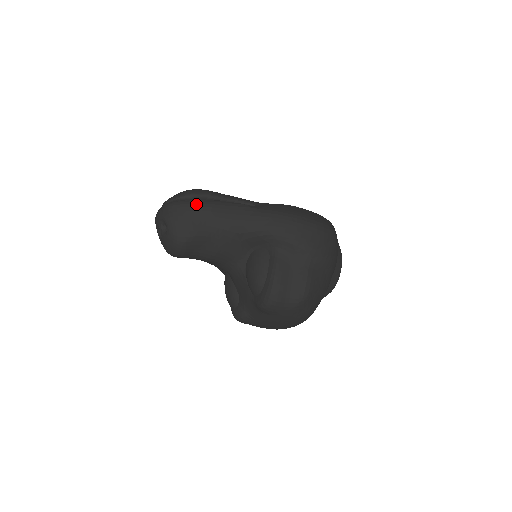
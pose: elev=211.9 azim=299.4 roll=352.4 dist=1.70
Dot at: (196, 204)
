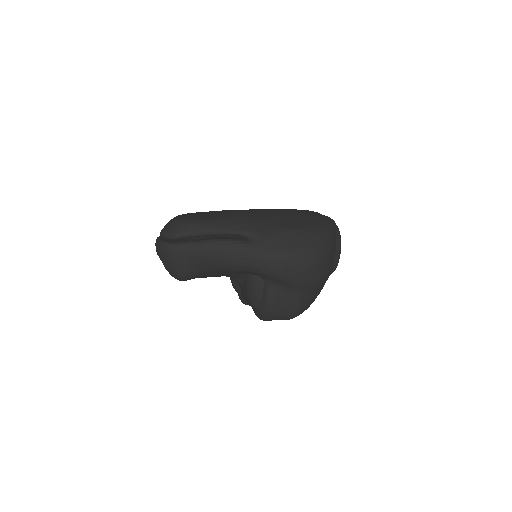
Dot at: (190, 250)
